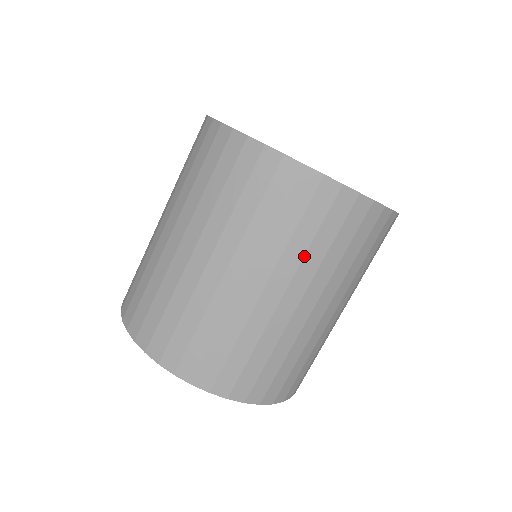
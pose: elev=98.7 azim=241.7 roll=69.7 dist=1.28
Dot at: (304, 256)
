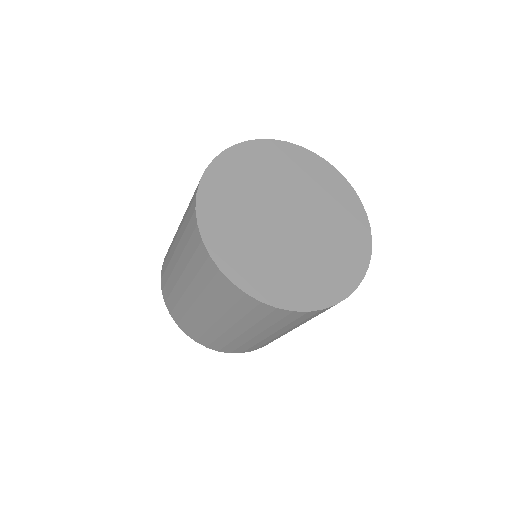
Dot at: (240, 319)
